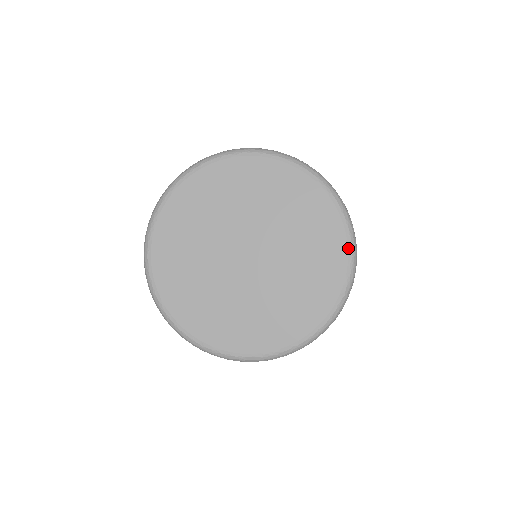
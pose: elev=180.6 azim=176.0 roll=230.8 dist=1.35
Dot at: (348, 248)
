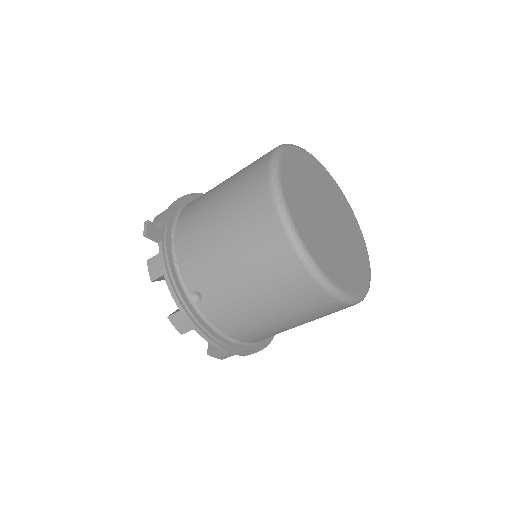
Dot at: (369, 282)
